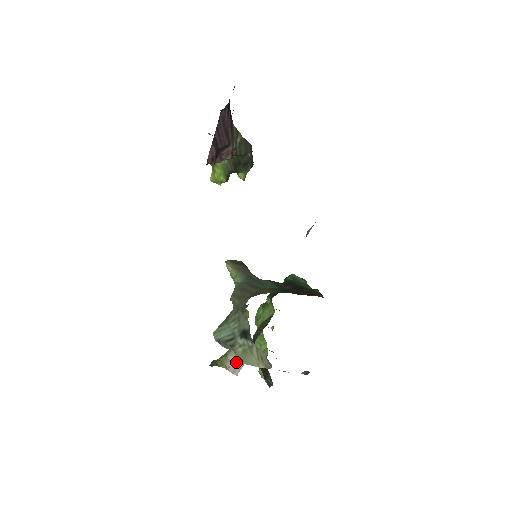
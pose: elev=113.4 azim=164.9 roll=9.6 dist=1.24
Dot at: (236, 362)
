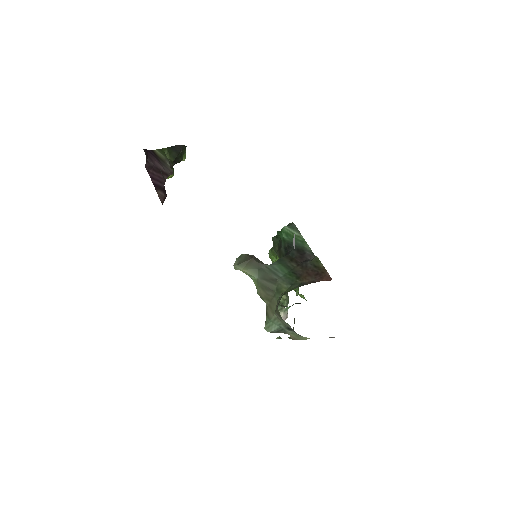
Dot at: (293, 339)
